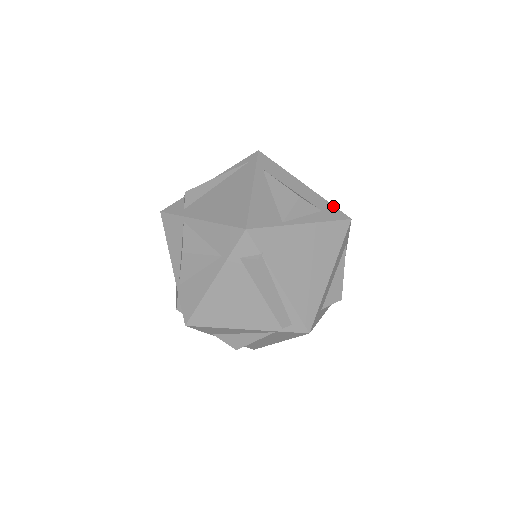
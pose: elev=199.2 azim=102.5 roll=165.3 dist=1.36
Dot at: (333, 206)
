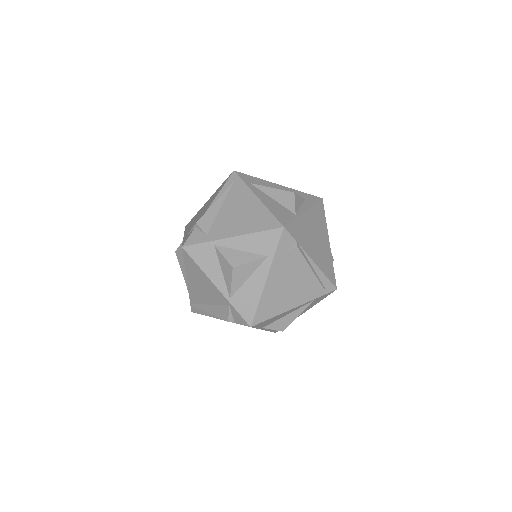
Dot at: (307, 194)
